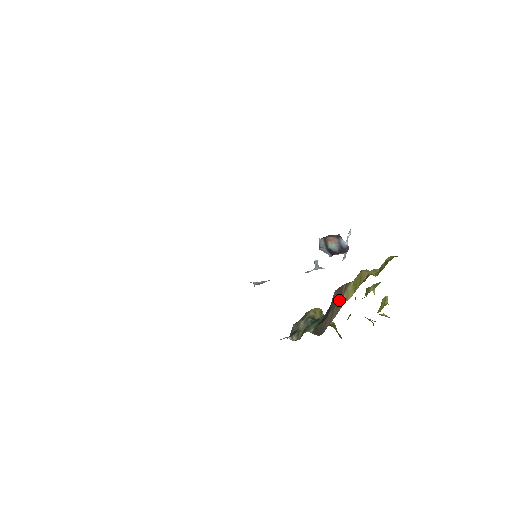
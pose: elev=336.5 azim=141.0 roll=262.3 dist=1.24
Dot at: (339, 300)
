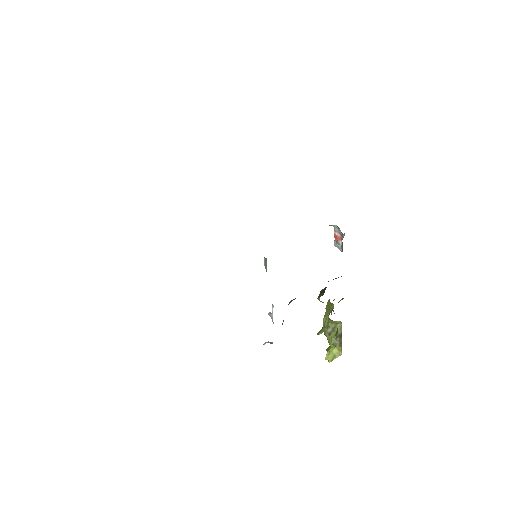
Dot at: occluded
